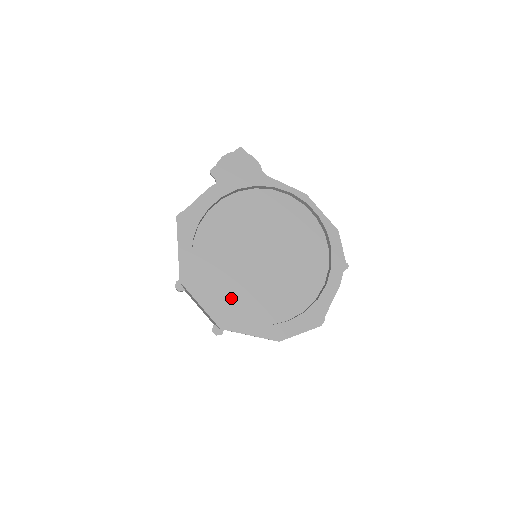
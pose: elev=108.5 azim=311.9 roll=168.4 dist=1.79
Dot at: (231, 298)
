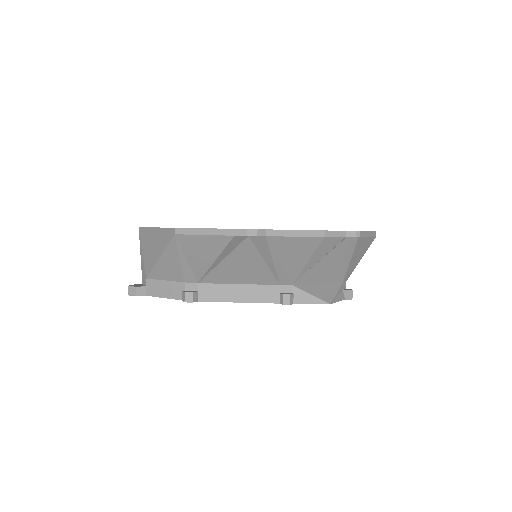
Dot at: occluded
